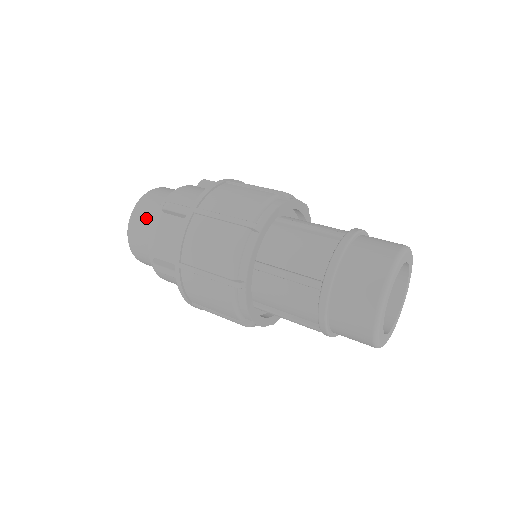
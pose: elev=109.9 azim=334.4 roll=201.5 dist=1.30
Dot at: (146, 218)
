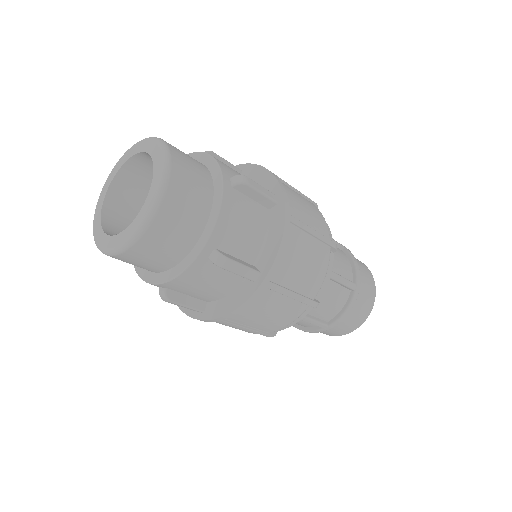
Dot at: (167, 248)
